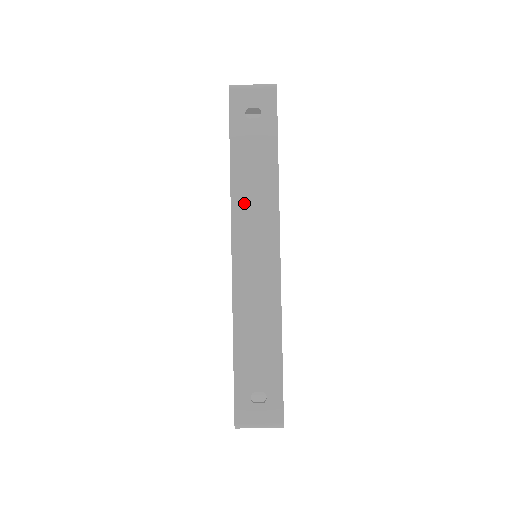
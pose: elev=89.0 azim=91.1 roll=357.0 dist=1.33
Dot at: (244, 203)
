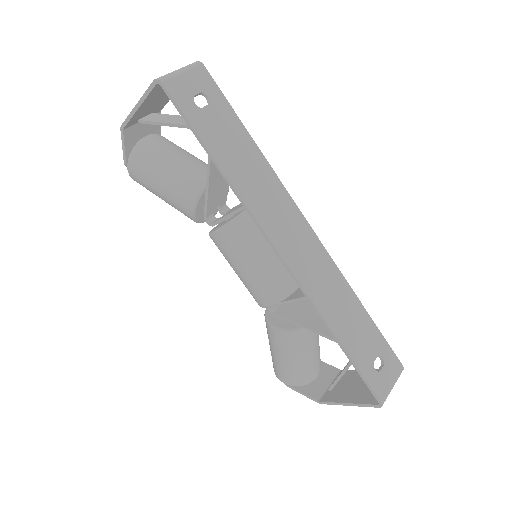
Dot at: (256, 198)
